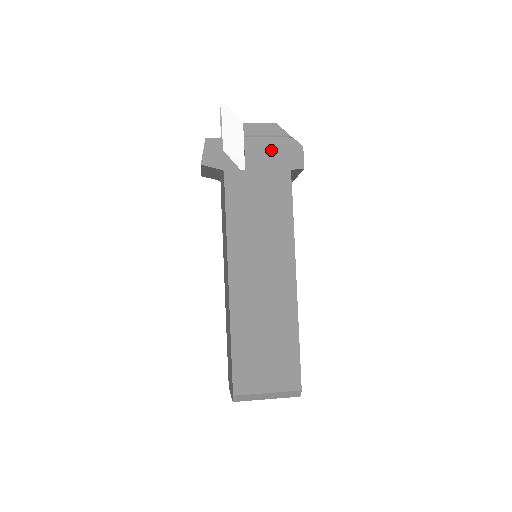
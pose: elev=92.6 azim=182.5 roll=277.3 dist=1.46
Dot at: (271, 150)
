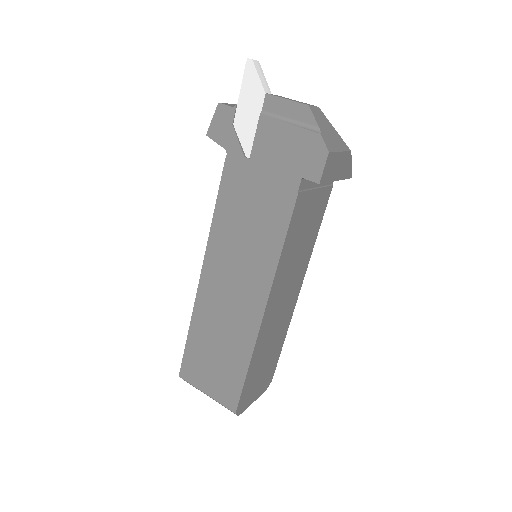
Dot at: (286, 142)
